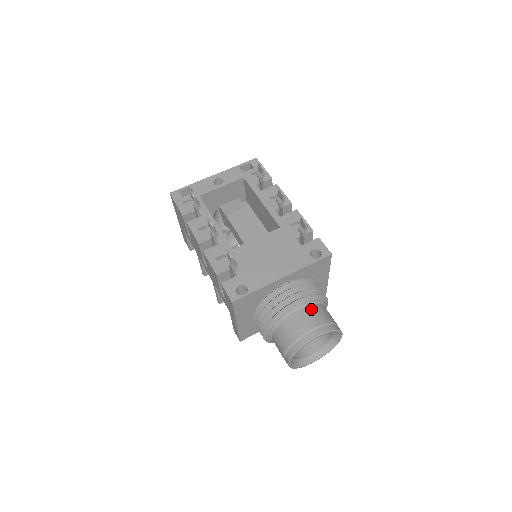
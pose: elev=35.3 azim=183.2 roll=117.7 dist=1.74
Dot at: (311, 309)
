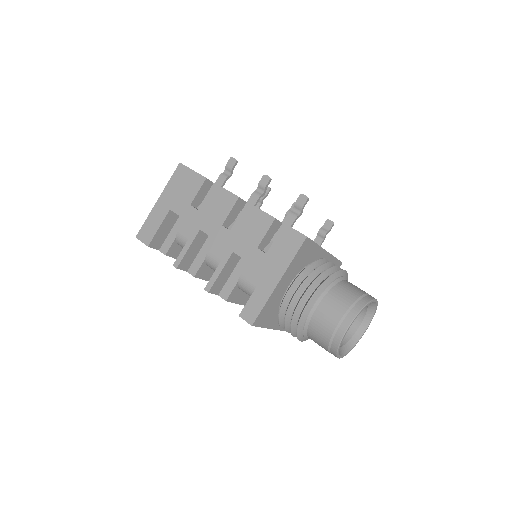
Dot at: occluded
